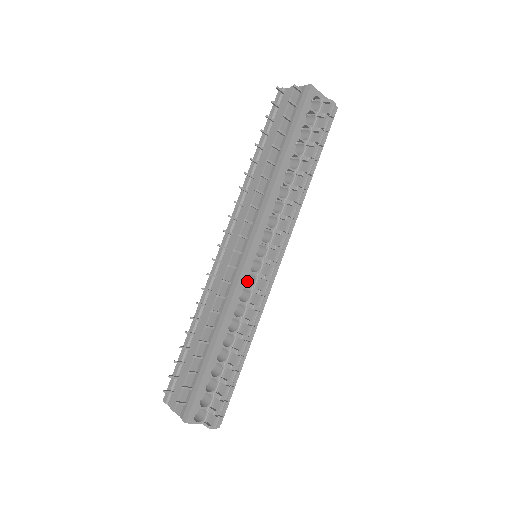
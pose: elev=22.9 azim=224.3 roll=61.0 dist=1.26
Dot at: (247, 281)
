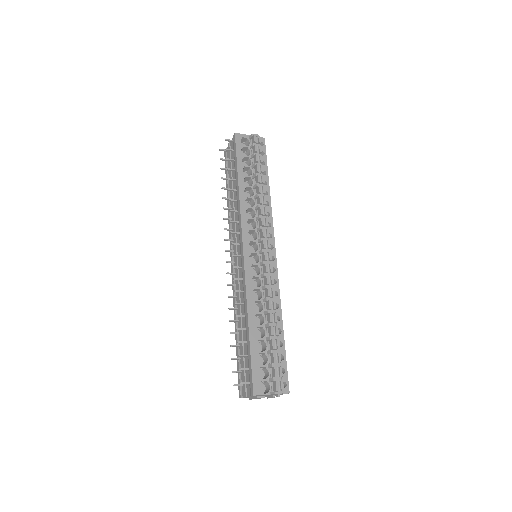
Dot at: occluded
